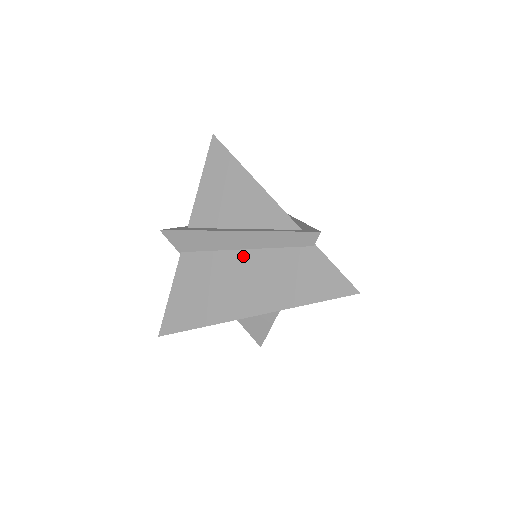
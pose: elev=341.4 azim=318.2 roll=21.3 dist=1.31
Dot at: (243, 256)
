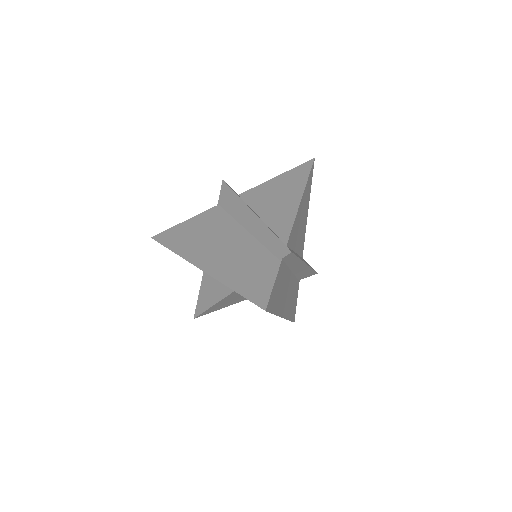
Dot at: (241, 233)
